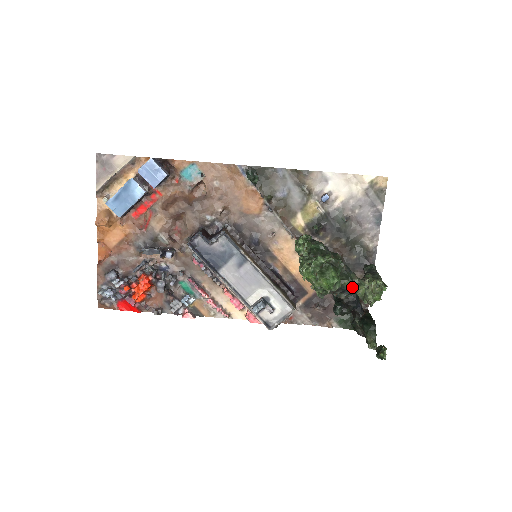
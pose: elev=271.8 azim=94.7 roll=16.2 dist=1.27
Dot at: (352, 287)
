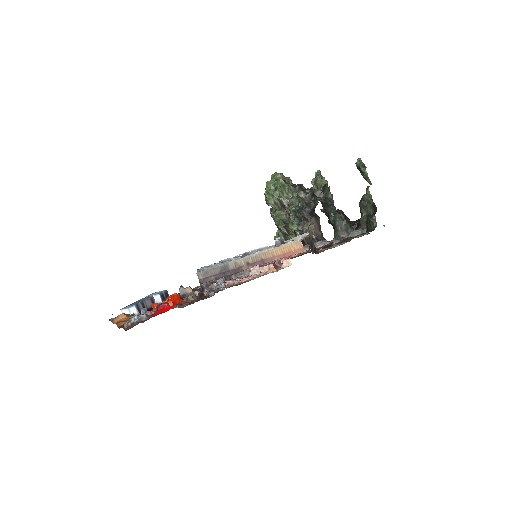
Dot at: occluded
